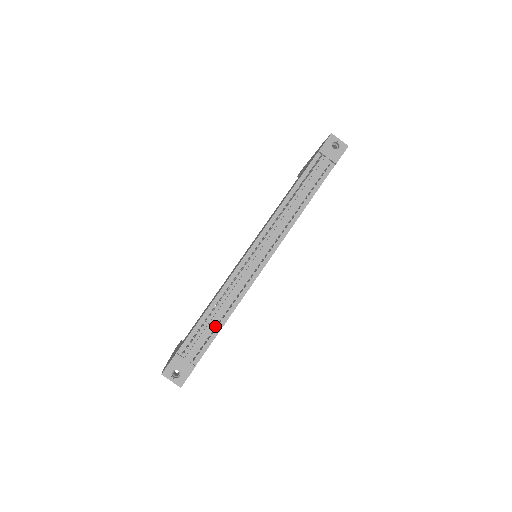
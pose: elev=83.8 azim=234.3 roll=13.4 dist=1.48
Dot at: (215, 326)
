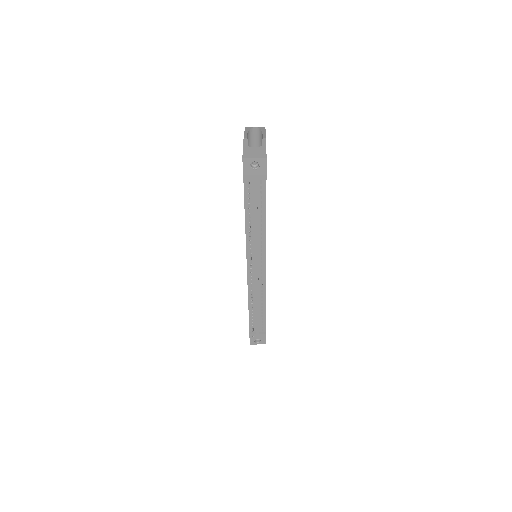
Dot at: (261, 313)
